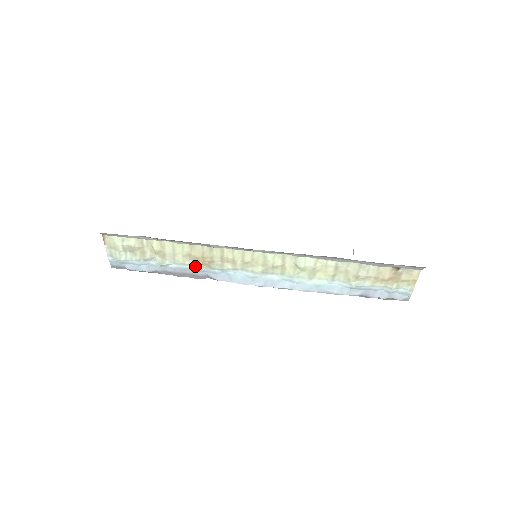
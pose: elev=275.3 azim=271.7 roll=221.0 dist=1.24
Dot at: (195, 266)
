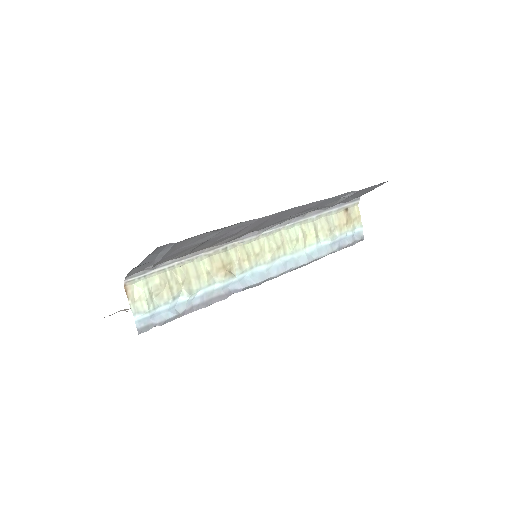
Dot at: (219, 282)
